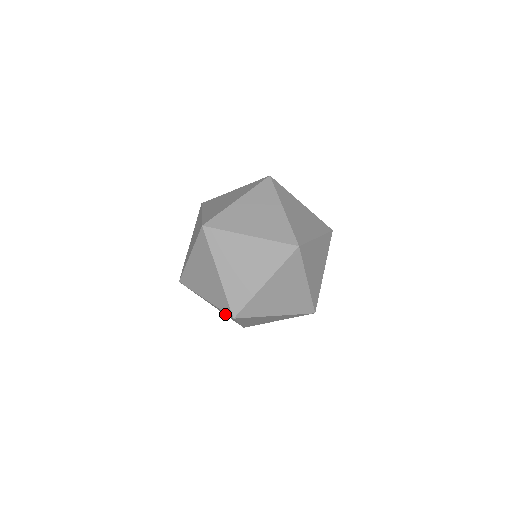
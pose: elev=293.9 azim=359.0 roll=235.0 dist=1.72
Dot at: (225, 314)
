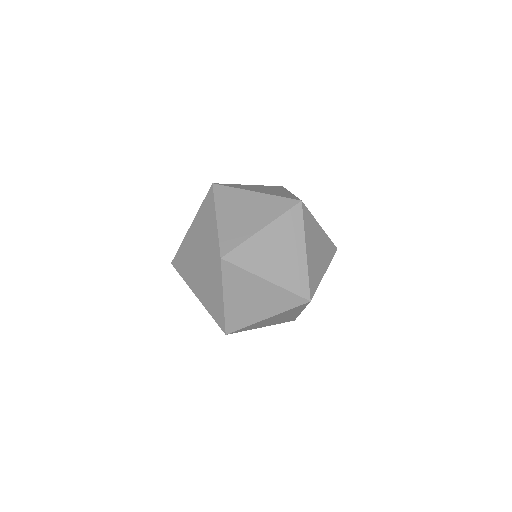
Dot at: occluded
